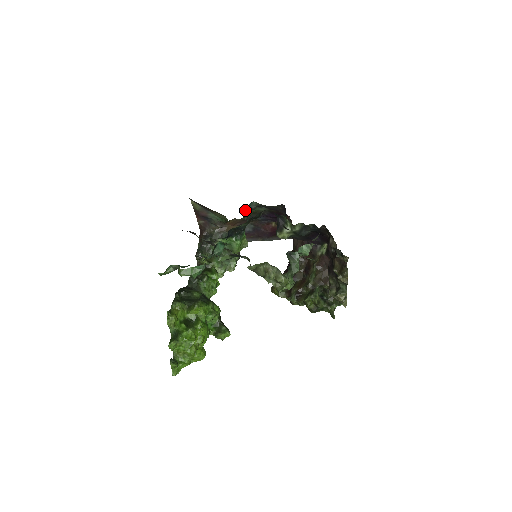
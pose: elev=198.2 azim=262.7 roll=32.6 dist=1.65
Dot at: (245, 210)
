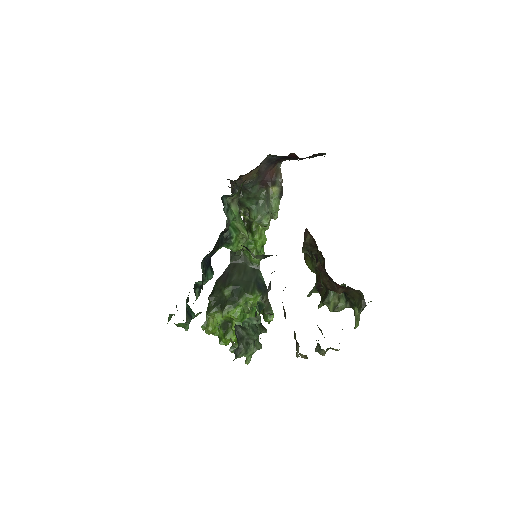
Dot at: (226, 198)
